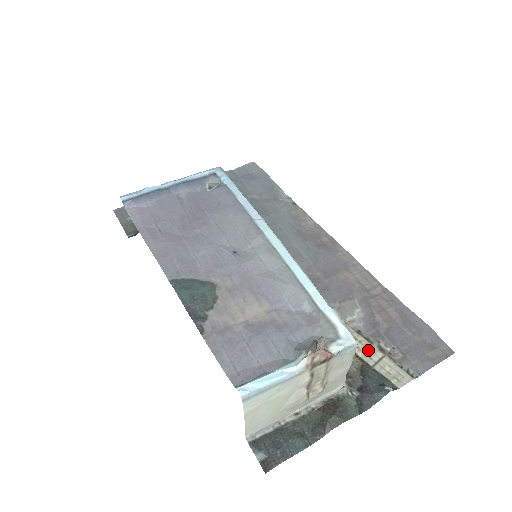
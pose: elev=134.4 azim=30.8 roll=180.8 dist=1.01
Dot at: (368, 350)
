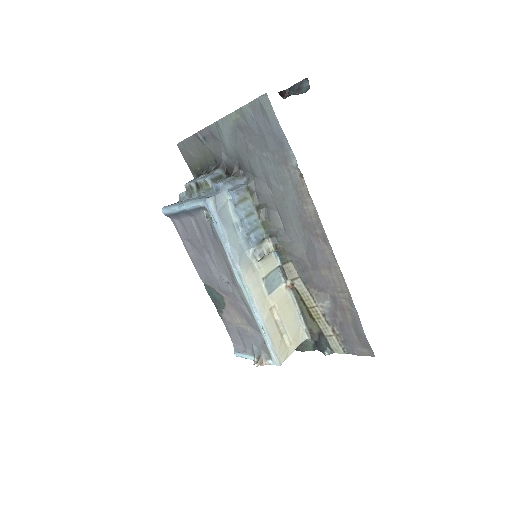
Dot at: (325, 328)
